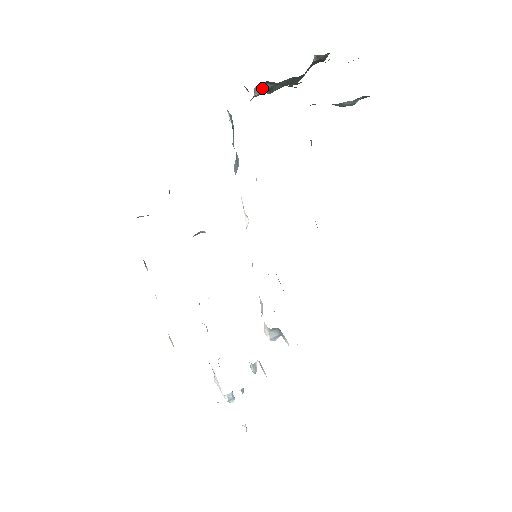
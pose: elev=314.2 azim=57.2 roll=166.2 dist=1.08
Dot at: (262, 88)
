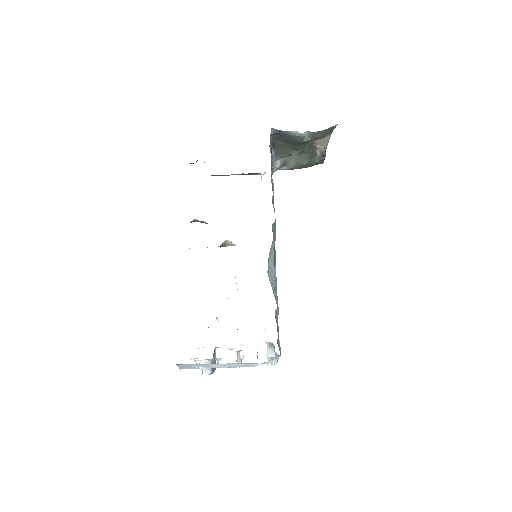
Dot at: (281, 162)
